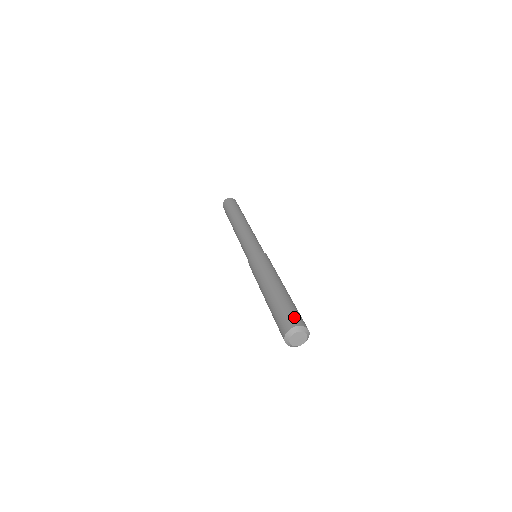
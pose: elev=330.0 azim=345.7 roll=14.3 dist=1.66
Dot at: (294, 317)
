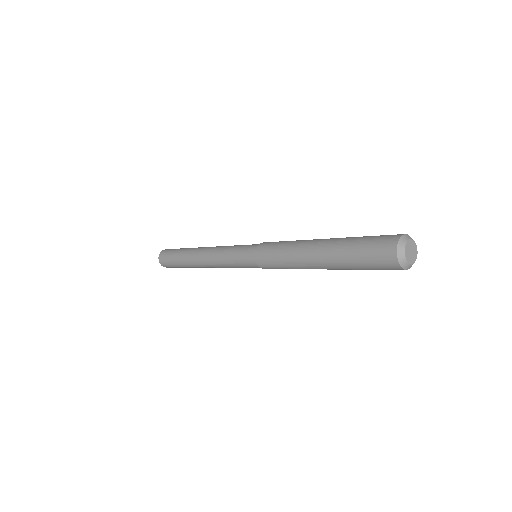
Dot at: (388, 235)
